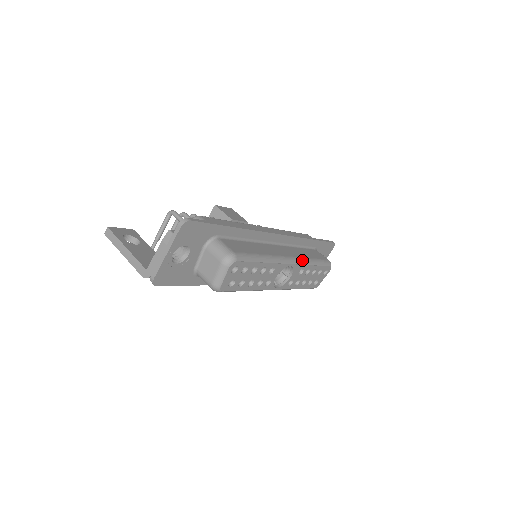
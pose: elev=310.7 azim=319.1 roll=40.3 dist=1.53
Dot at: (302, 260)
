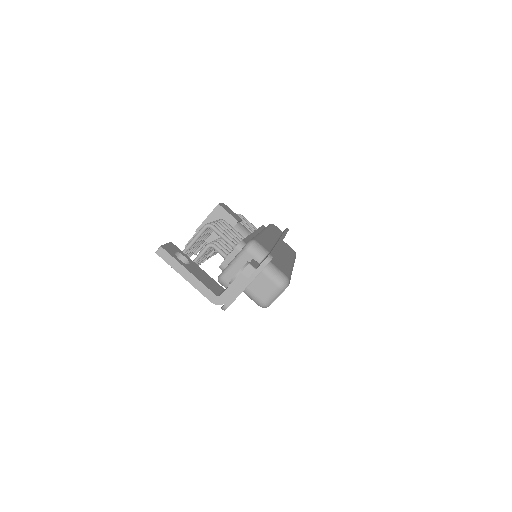
Dot at: (293, 260)
